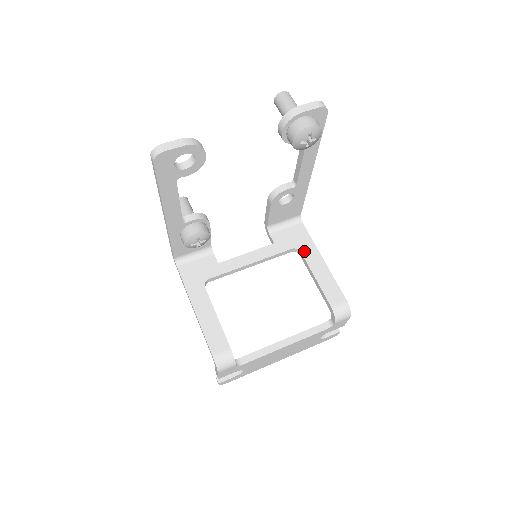
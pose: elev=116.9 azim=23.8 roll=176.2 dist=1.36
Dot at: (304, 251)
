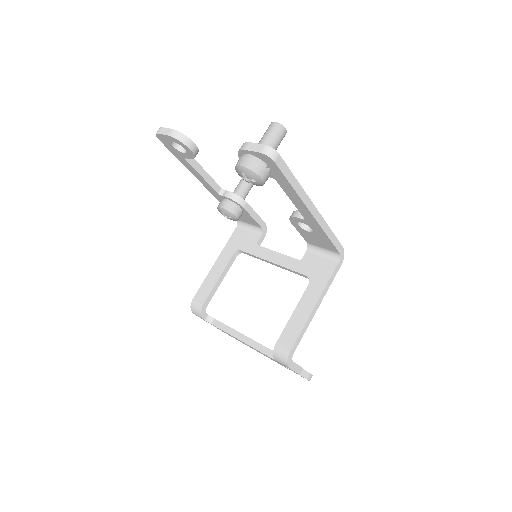
Dot at: (311, 285)
